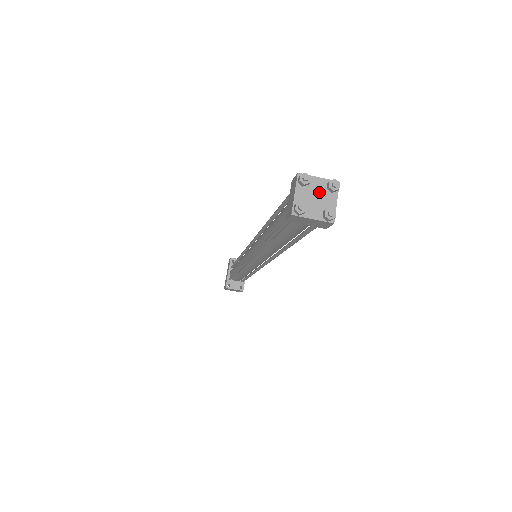
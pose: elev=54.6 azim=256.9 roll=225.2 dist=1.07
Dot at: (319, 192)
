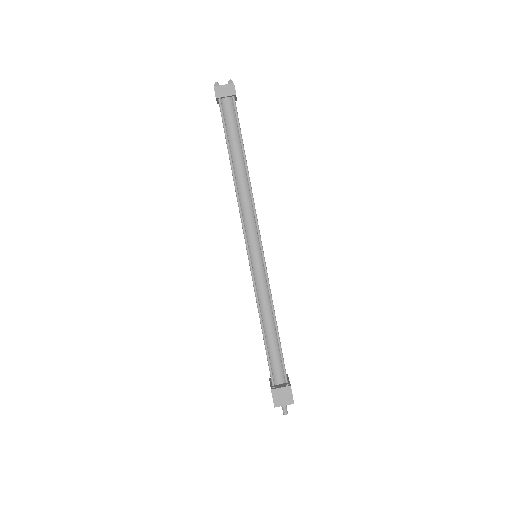
Dot at: occluded
